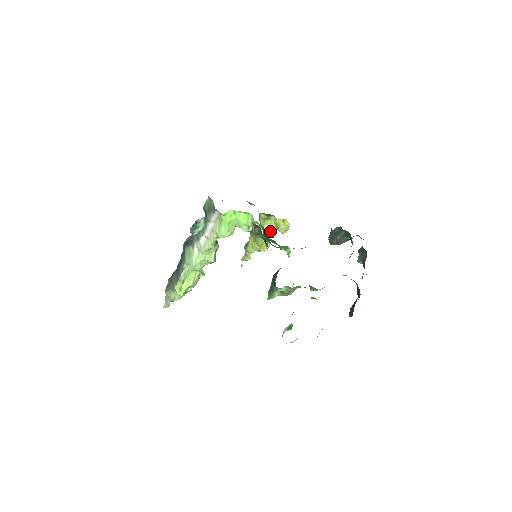
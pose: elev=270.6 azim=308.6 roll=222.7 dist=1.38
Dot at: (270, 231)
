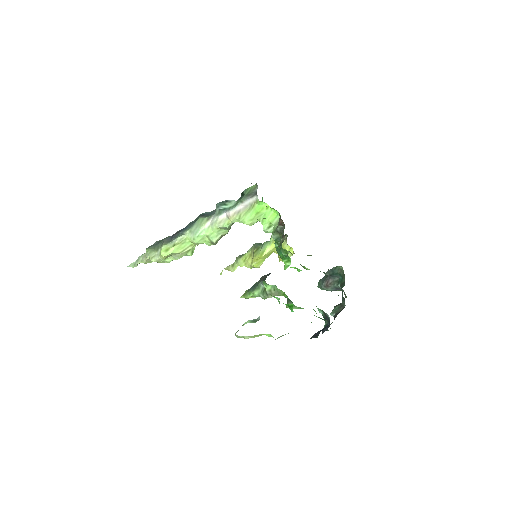
Dot at: (271, 253)
